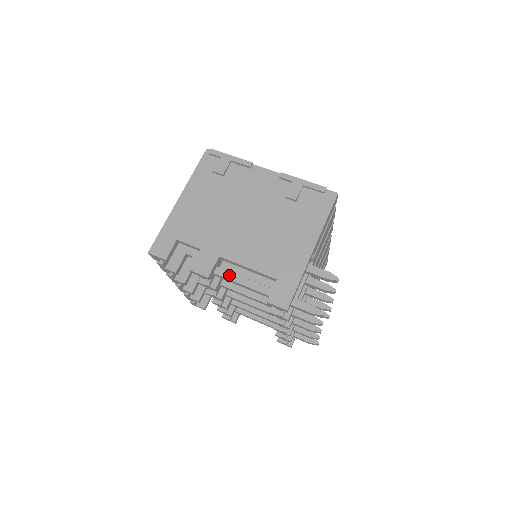
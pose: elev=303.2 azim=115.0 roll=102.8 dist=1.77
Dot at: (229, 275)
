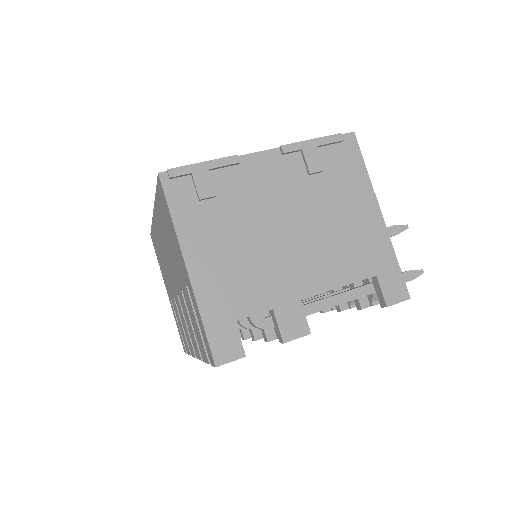
Dot at: (310, 309)
